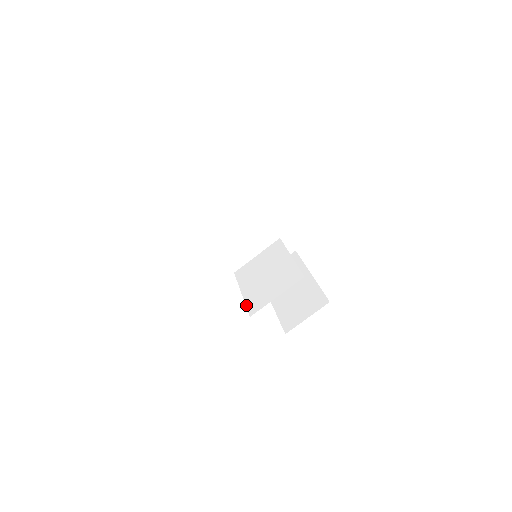
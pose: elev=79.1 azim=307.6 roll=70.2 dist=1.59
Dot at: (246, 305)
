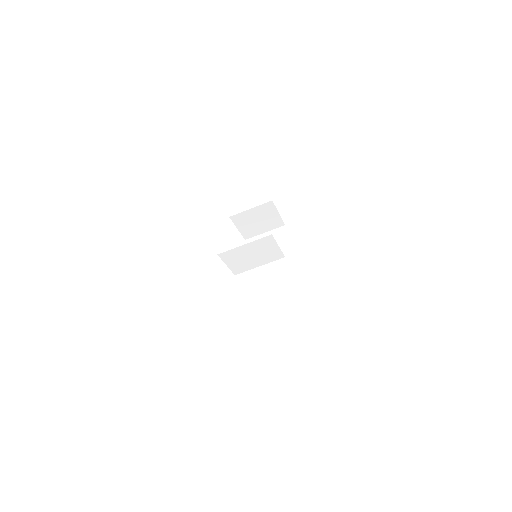
Dot at: (245, 326)
